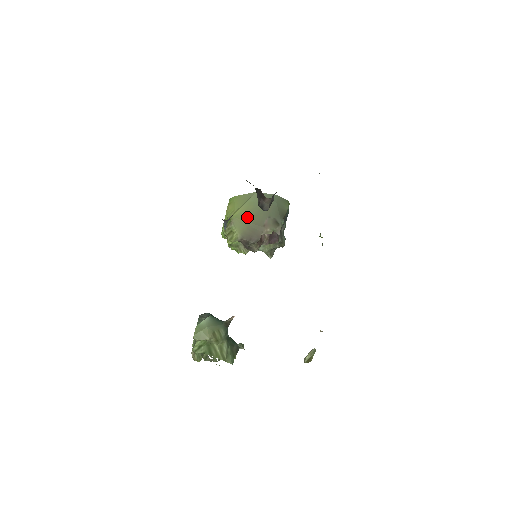
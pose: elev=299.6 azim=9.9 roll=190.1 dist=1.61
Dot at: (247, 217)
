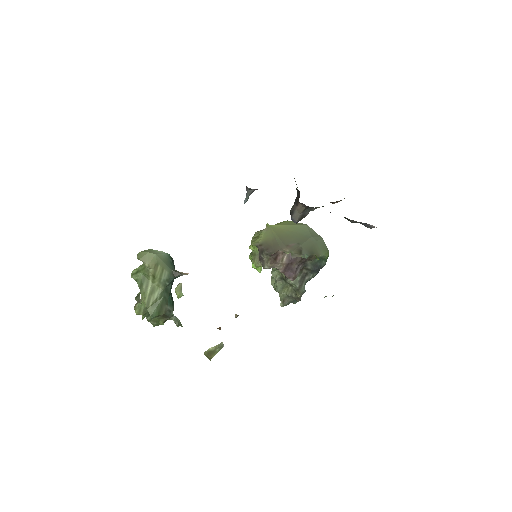
Dot at: (281, 233)
